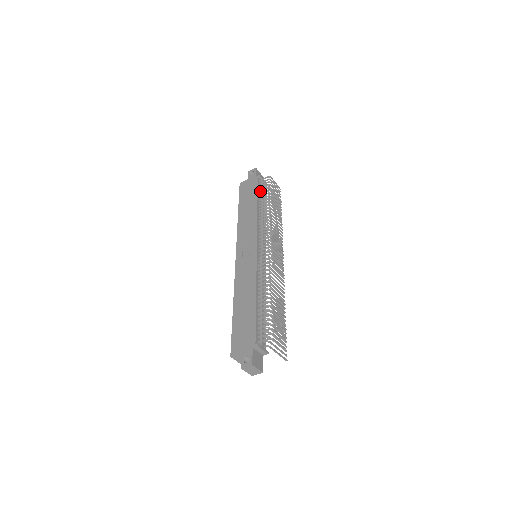
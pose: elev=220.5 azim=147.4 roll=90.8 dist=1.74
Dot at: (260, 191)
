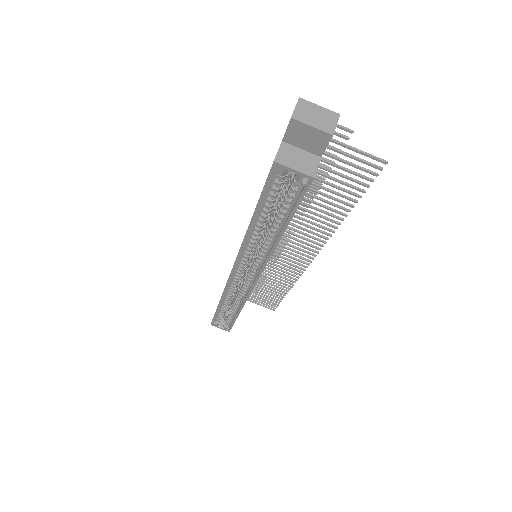
Dot at: occluded
